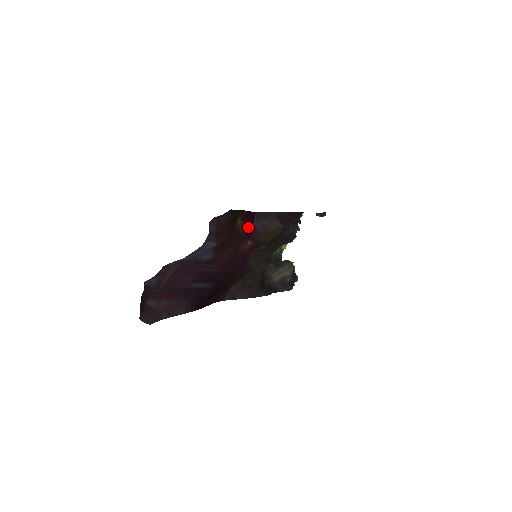
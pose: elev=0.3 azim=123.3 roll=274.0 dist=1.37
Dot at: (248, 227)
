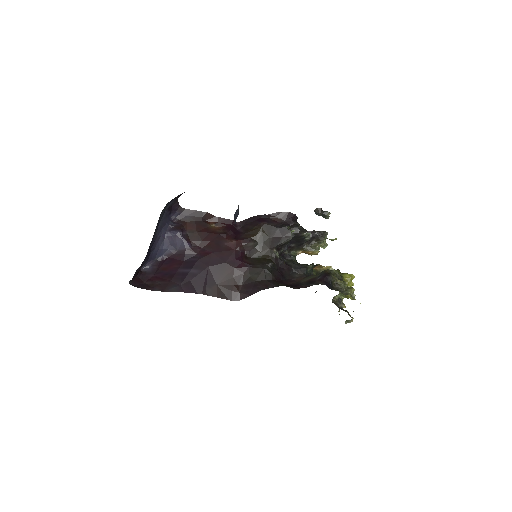
Dot at: (227, 230)
